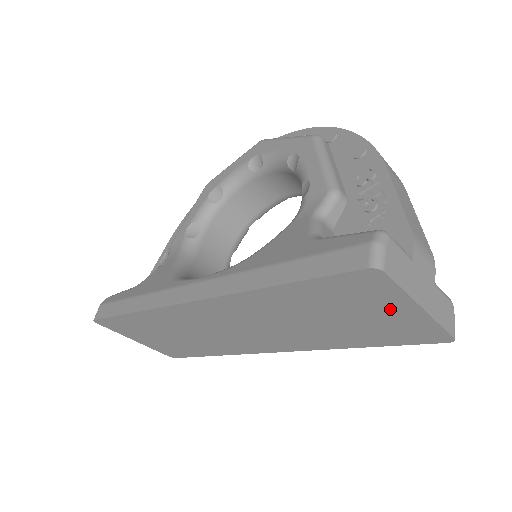
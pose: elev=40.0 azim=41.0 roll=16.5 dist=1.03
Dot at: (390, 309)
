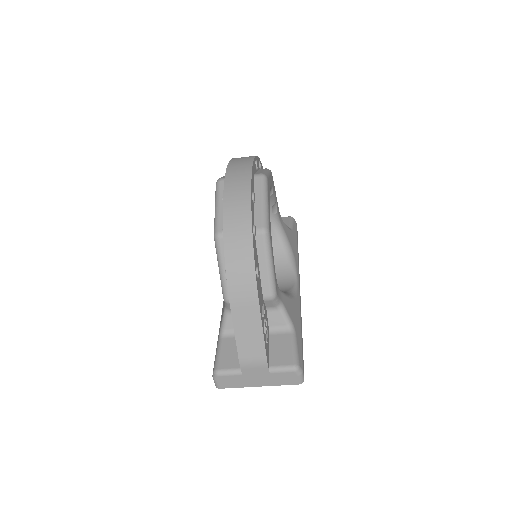
Dot at: occluded
